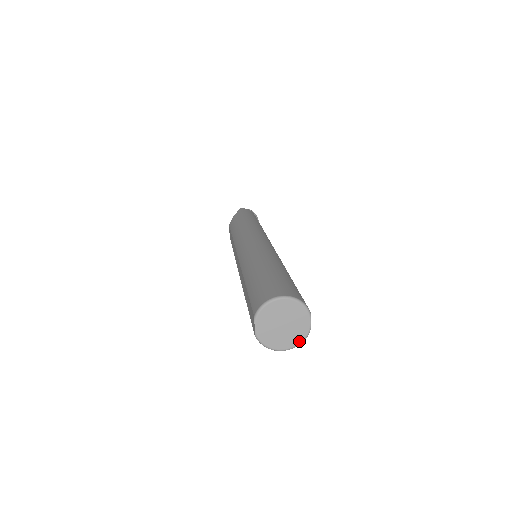
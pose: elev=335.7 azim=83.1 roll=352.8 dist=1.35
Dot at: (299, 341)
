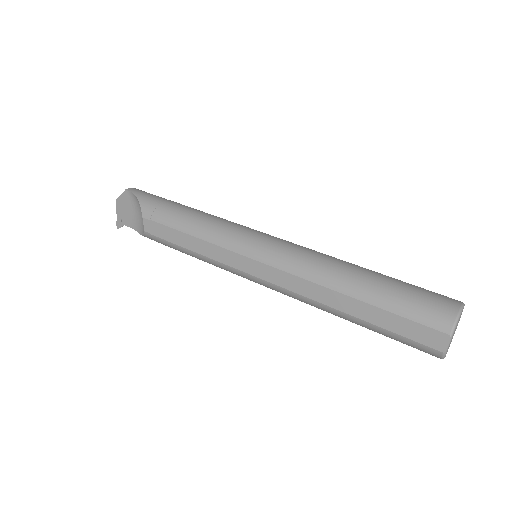
Dot at: occluded
